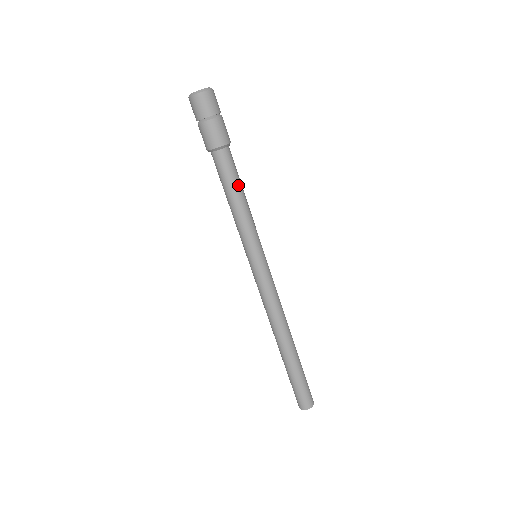
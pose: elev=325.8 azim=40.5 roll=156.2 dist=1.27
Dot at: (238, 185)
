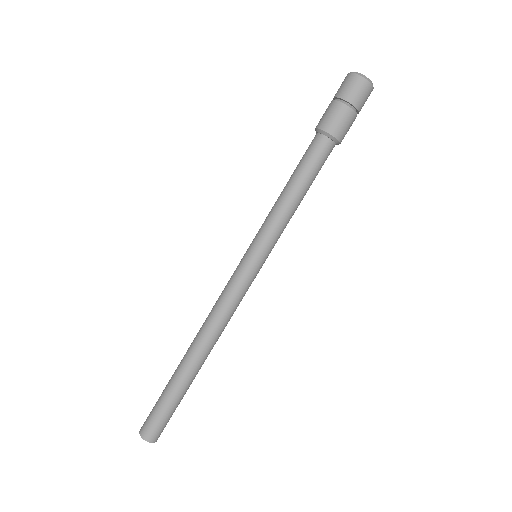
Dot at: occluded
